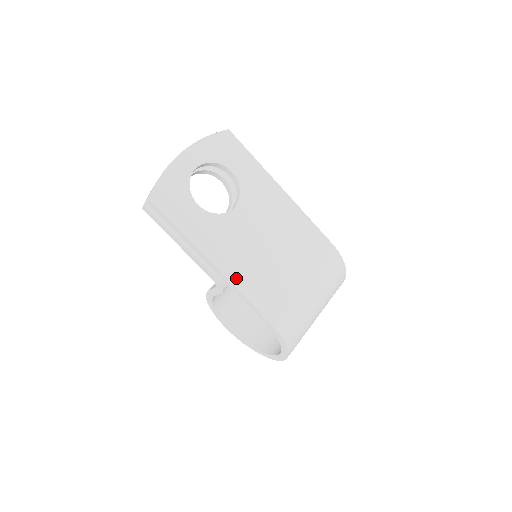
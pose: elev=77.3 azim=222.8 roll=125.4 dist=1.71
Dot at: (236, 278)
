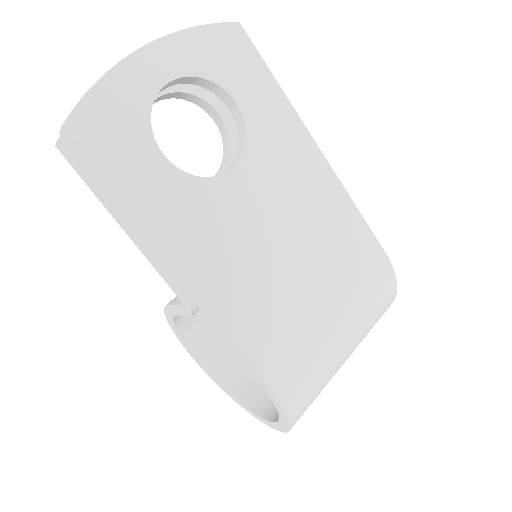
Dot at: (218, 301)
